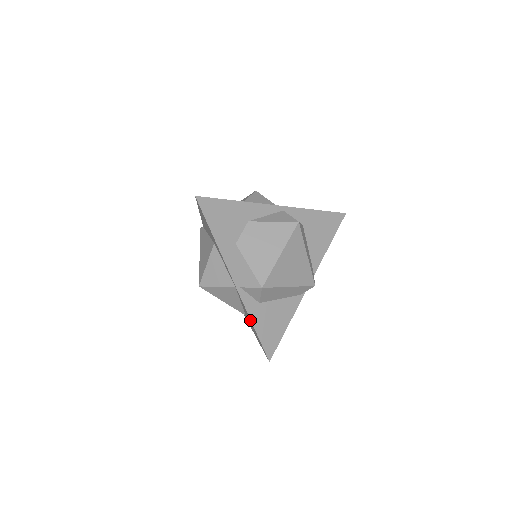
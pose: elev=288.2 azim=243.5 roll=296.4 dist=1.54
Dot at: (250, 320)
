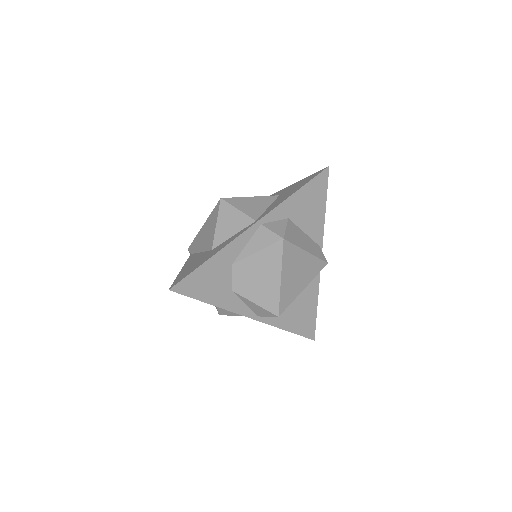
Dot at: (281, 327)
